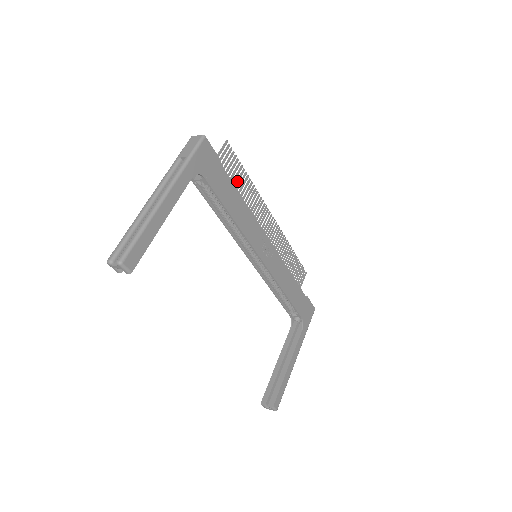
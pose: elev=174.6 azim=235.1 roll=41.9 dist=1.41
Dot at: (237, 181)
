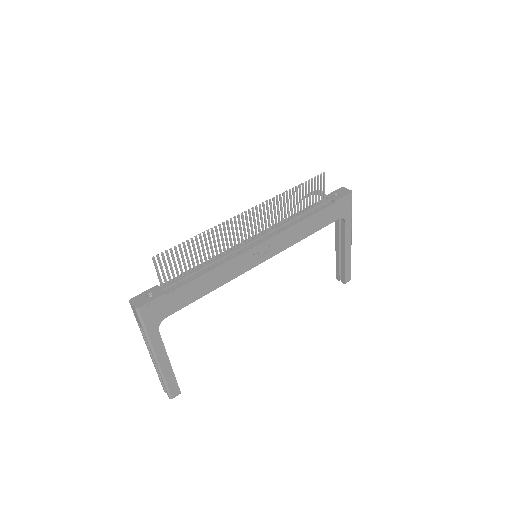
Dot at: (191, 255)
